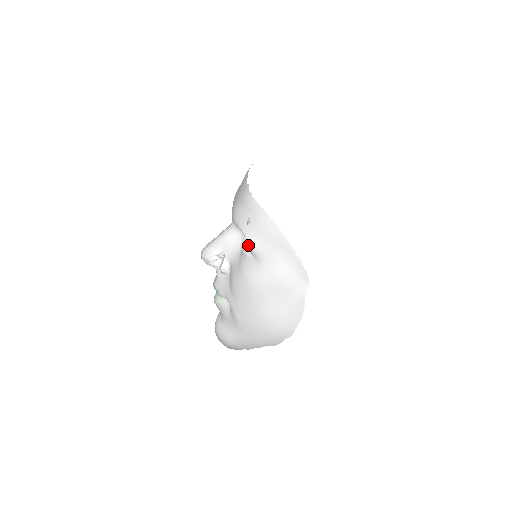
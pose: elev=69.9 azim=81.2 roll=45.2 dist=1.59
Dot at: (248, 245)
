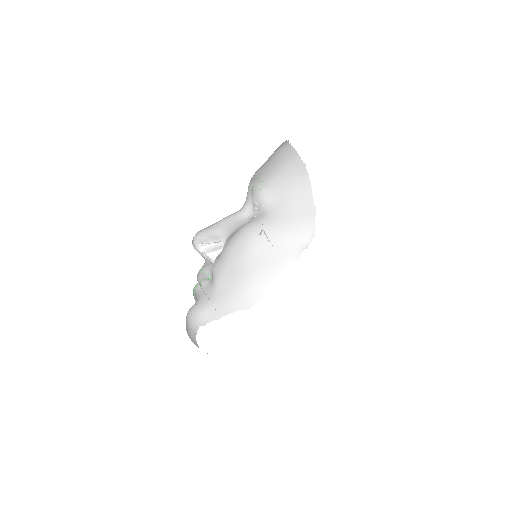
Dot at: (260, 193)
